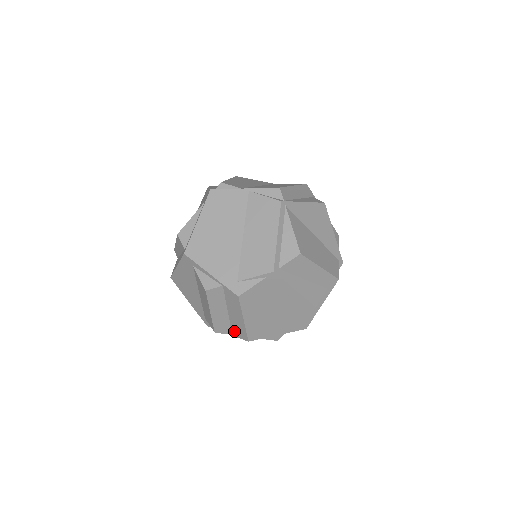
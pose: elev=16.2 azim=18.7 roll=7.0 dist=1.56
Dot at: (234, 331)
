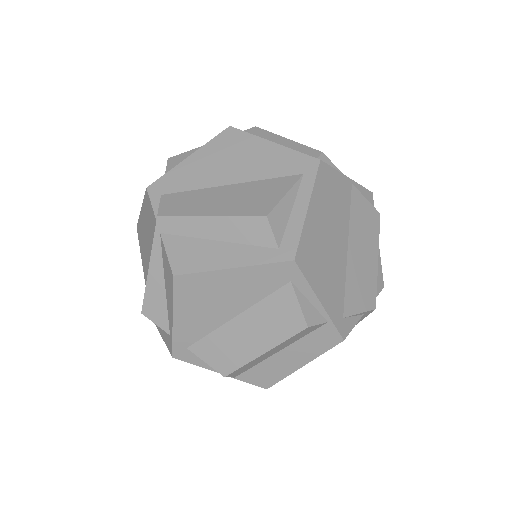
Dot at: (250, 374)
